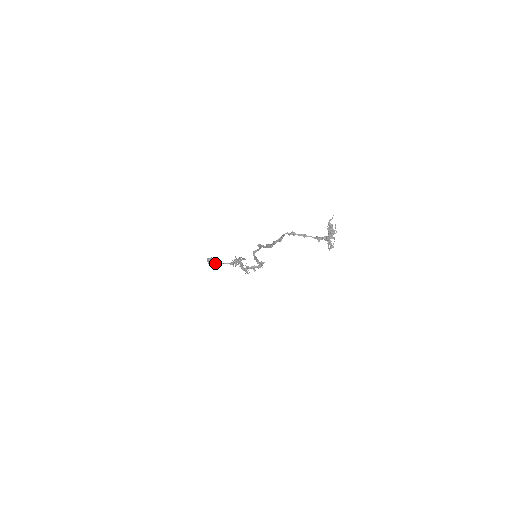
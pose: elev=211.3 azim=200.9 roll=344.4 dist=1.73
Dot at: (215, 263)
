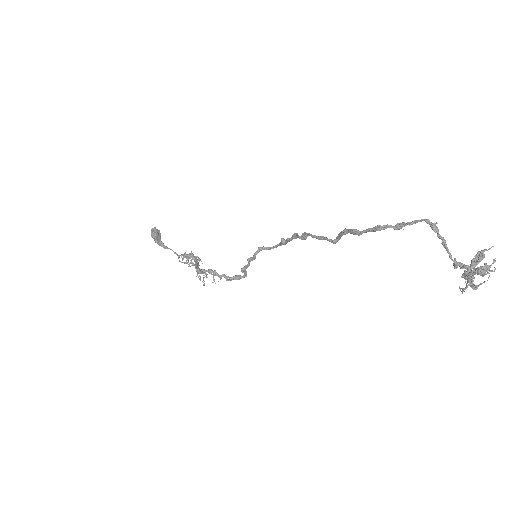
Dot at: (160, 241)
